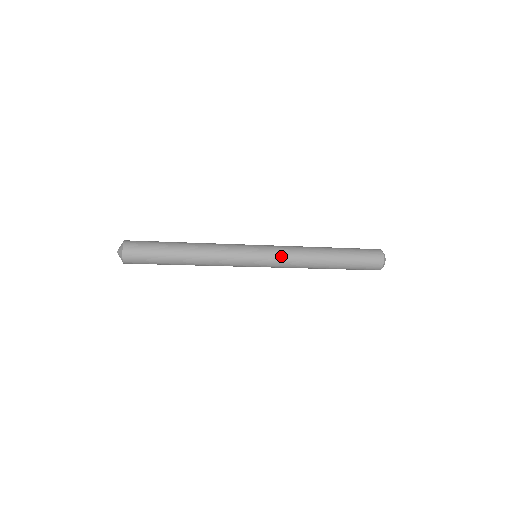
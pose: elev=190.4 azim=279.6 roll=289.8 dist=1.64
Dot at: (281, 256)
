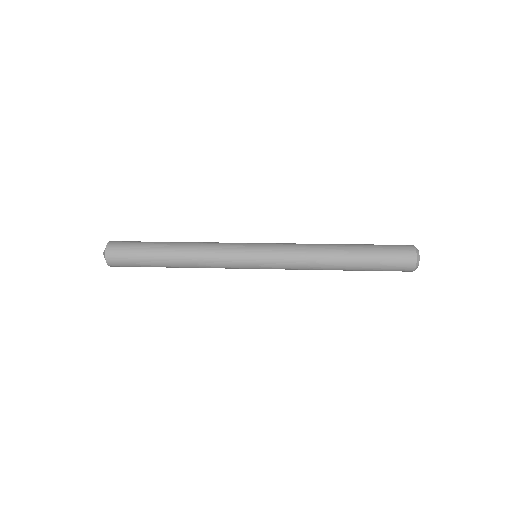
Dot at: (283, 266)
